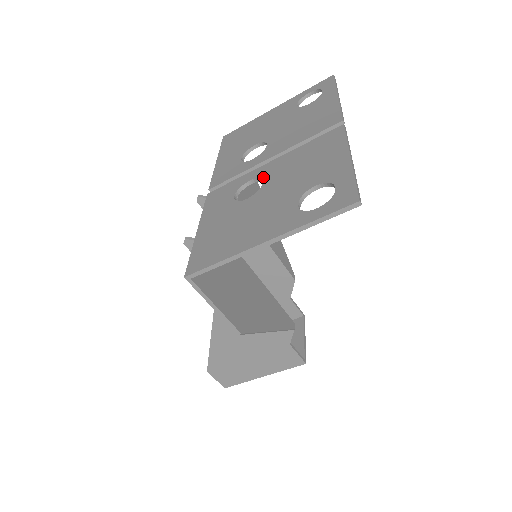
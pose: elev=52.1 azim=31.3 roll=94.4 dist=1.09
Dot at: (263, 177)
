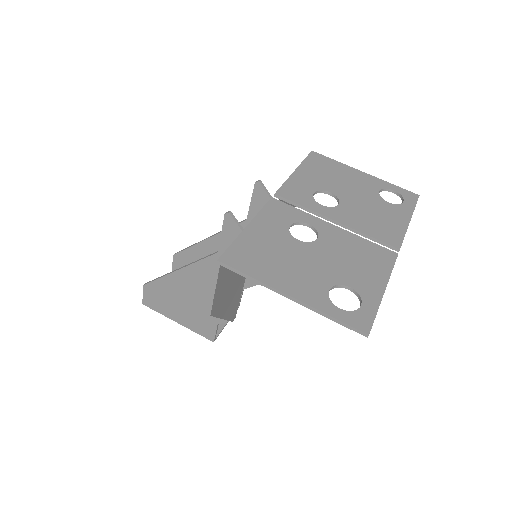
Dot at: (320, 233)
